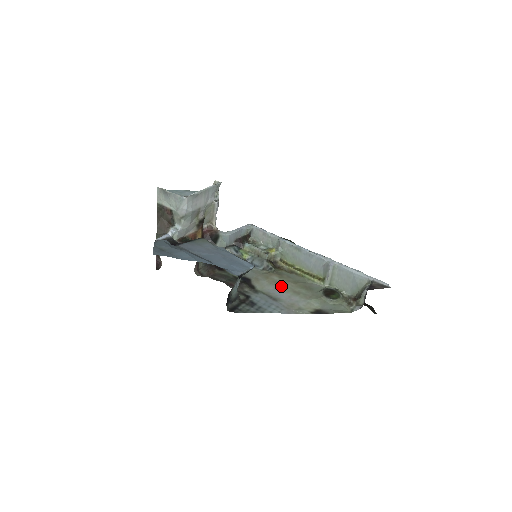
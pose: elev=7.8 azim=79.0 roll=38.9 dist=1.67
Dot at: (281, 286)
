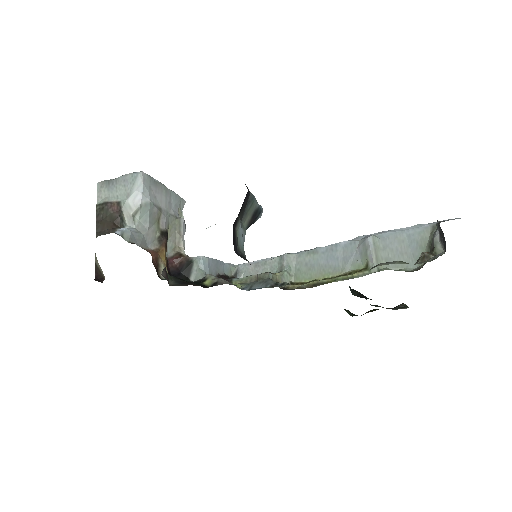
Dot at: occluded
